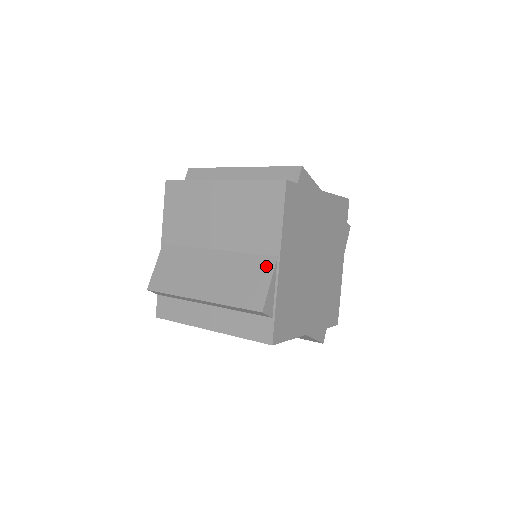
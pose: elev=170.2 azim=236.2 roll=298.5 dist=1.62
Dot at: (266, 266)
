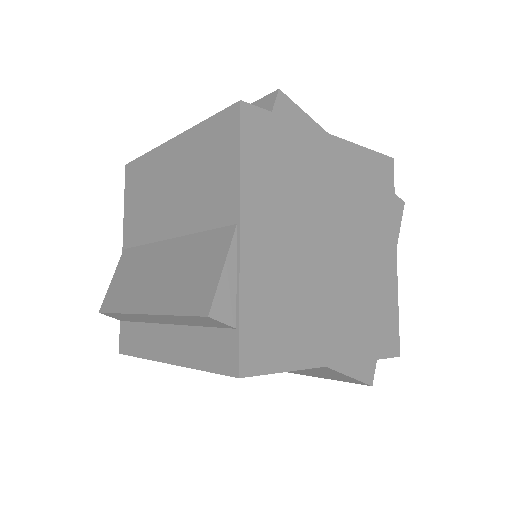
Dot at: (221, 243)
